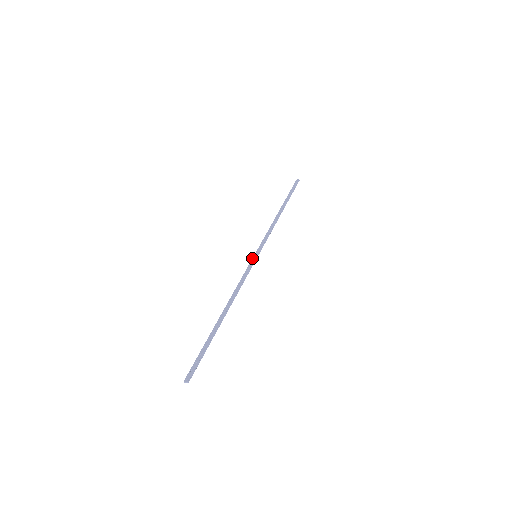
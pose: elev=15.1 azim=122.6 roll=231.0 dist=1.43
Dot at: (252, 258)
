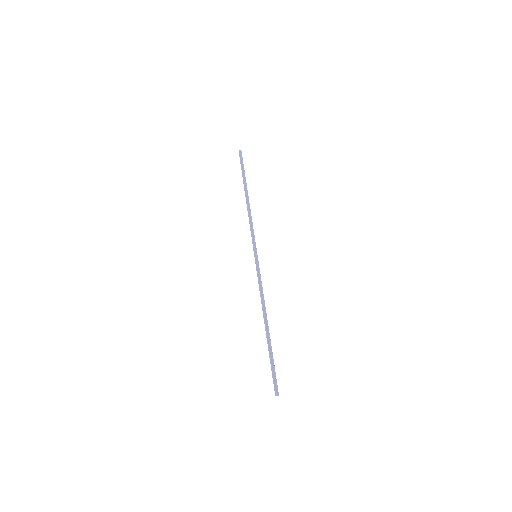
Dot at: occluded
